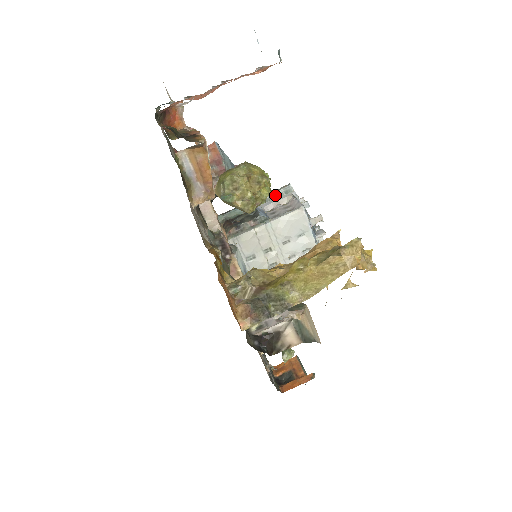
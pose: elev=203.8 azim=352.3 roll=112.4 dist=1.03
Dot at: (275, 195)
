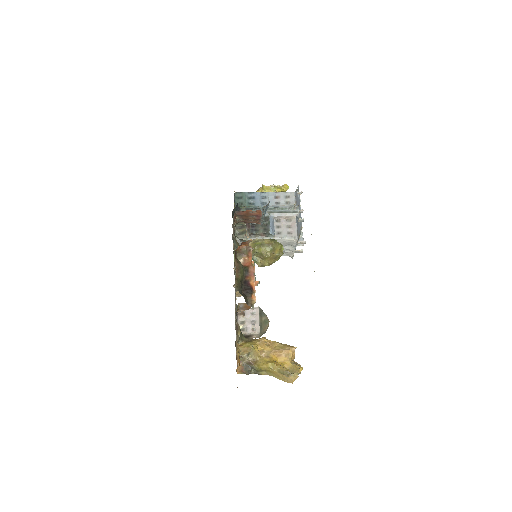
Dot at: (286, 211)
